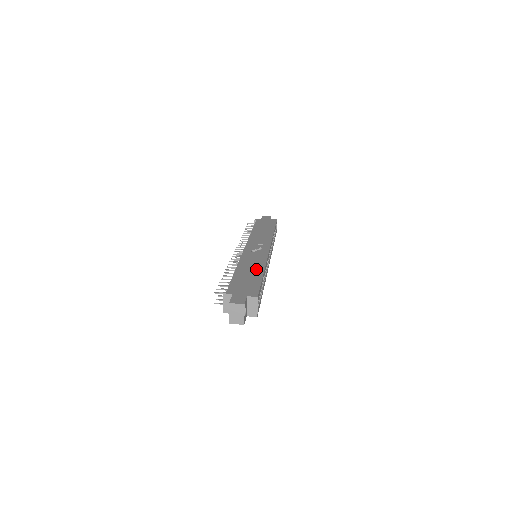
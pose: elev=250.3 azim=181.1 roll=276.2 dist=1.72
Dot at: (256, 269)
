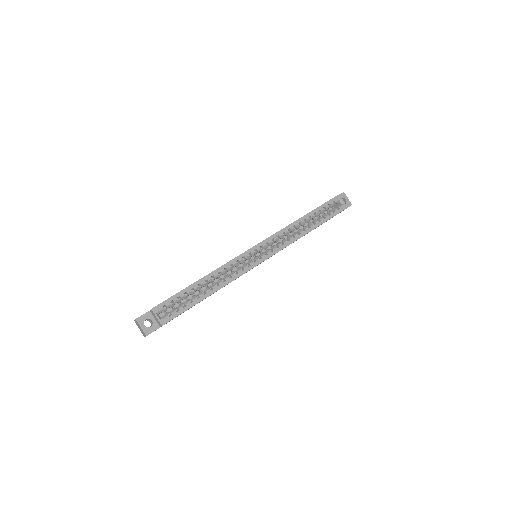
Dot at: occluded
